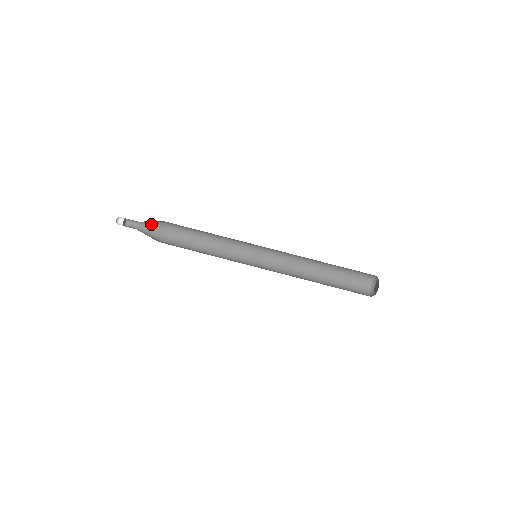
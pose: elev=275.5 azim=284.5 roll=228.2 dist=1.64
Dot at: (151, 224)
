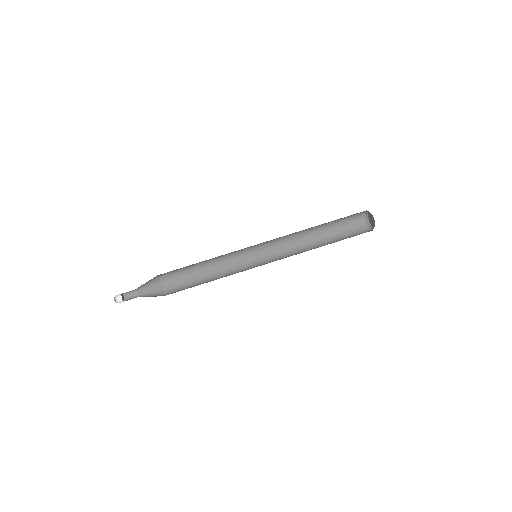
Dot at: (149, 290)
